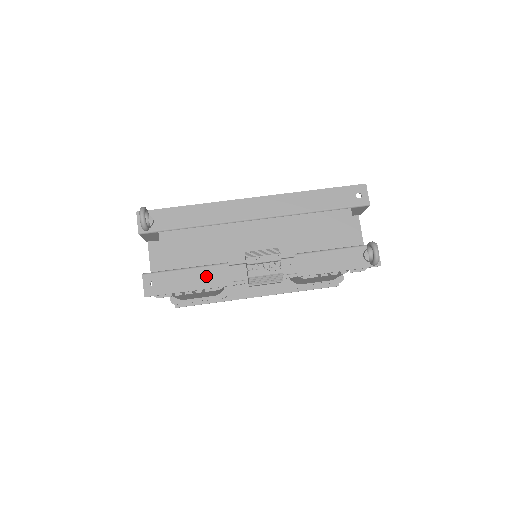
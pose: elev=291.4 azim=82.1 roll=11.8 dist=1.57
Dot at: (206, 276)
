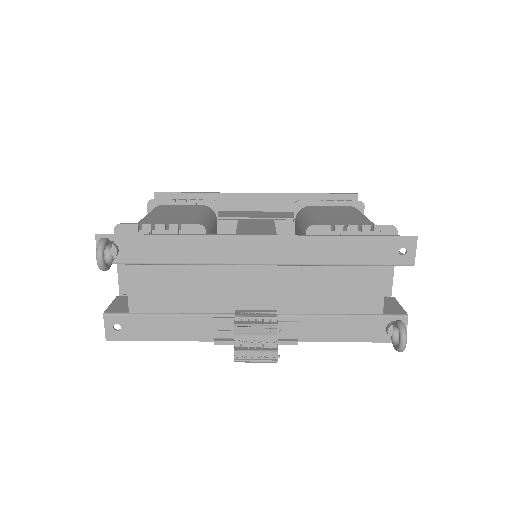
Dot at: (184, 327)
